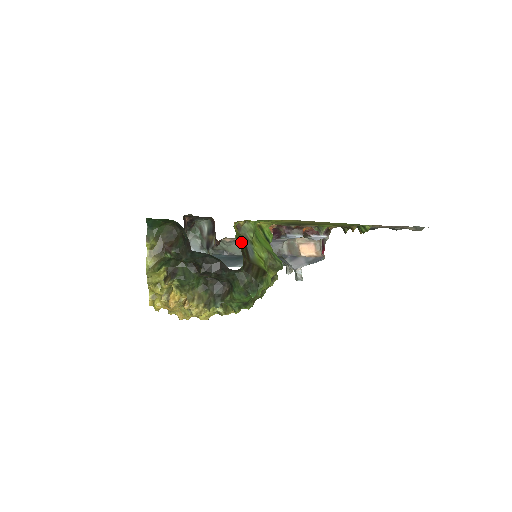
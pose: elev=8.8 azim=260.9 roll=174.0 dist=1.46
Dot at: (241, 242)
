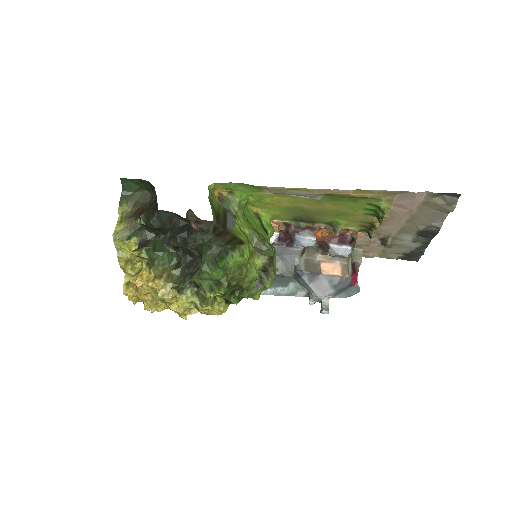
Dot at: (220, 212)
